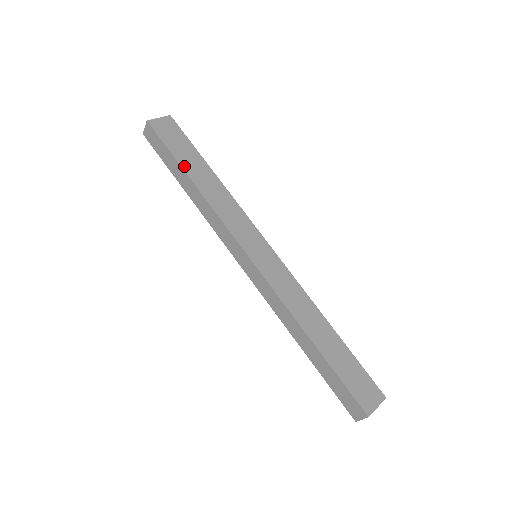
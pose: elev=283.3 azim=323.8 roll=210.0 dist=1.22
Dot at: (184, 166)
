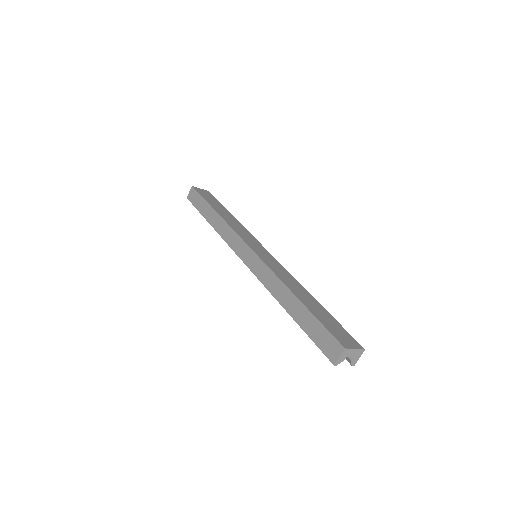
Dot at: (212, 205)
